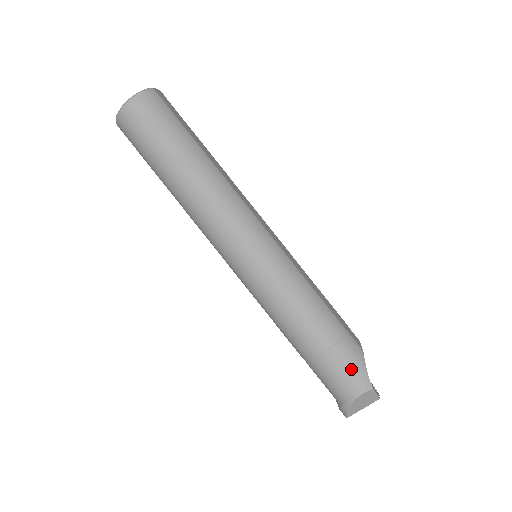
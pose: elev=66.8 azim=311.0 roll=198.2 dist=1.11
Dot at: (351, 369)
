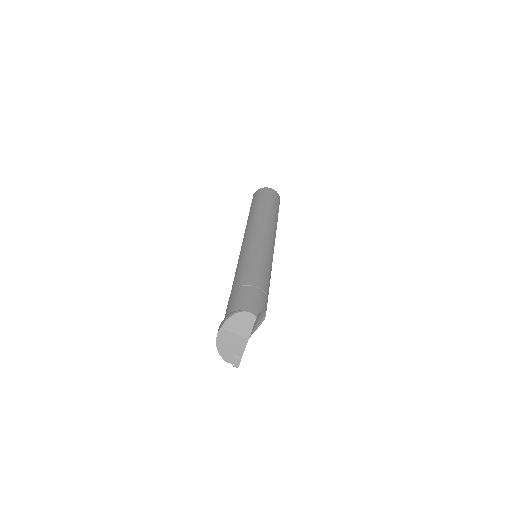
Dot at: (256, 301)
